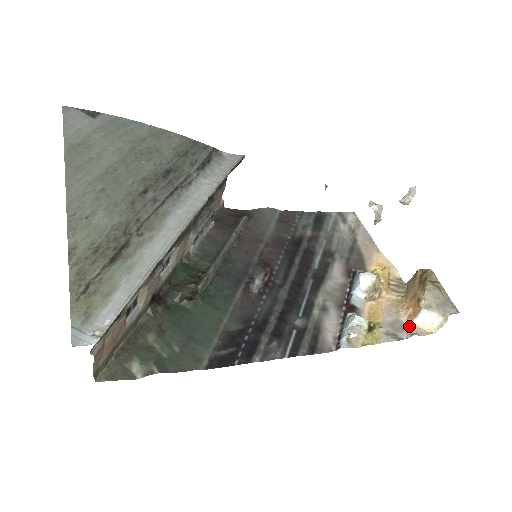
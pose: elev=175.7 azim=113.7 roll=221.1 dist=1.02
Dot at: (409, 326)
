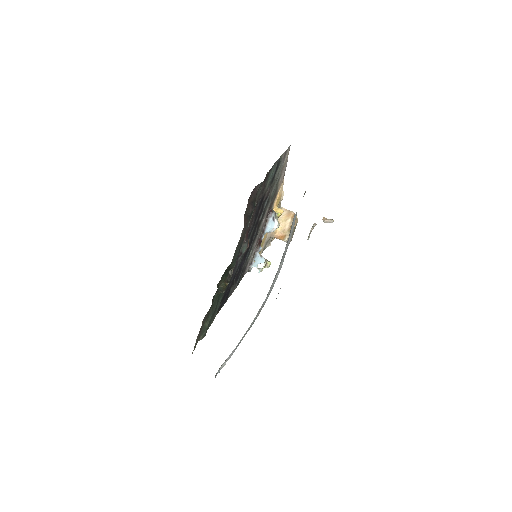
Dot at: (271, 239)
